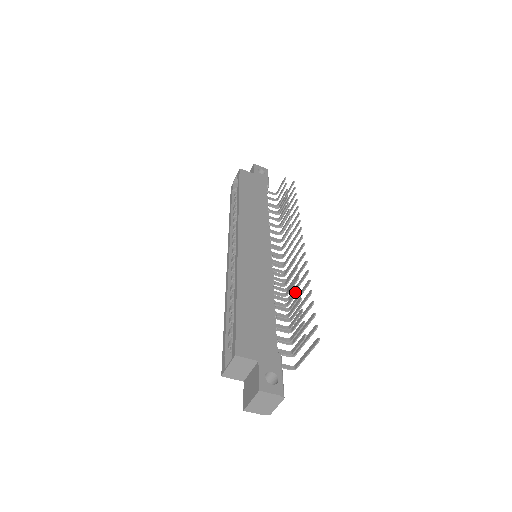
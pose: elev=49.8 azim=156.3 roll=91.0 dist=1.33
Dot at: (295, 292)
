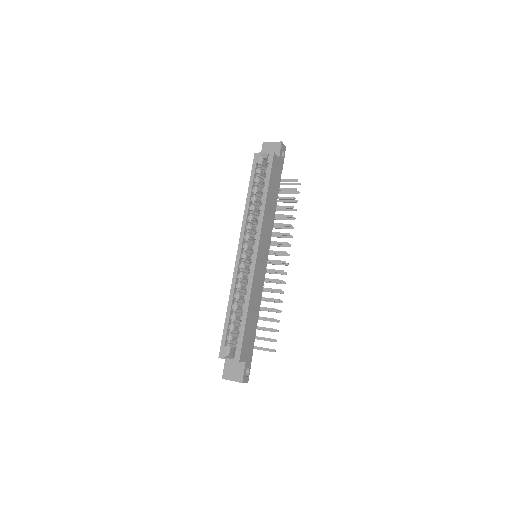
Dot at: (273, 309)
